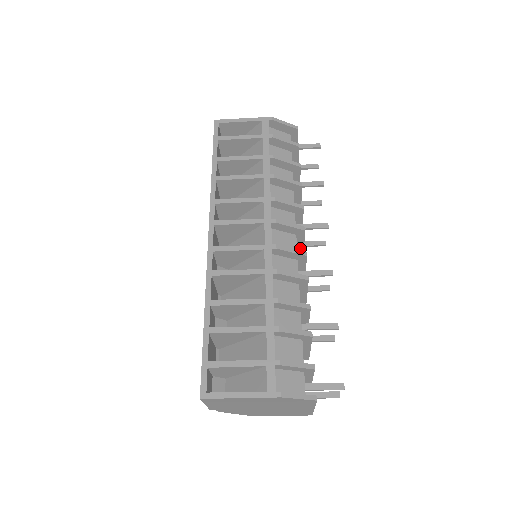
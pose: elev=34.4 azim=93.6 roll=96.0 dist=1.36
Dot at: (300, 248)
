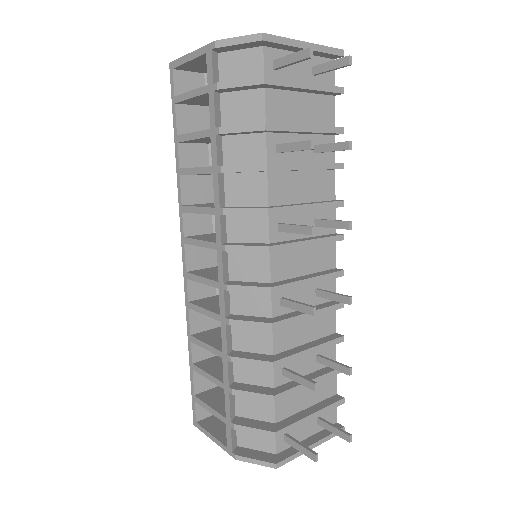
Dot at: (303, 245)
